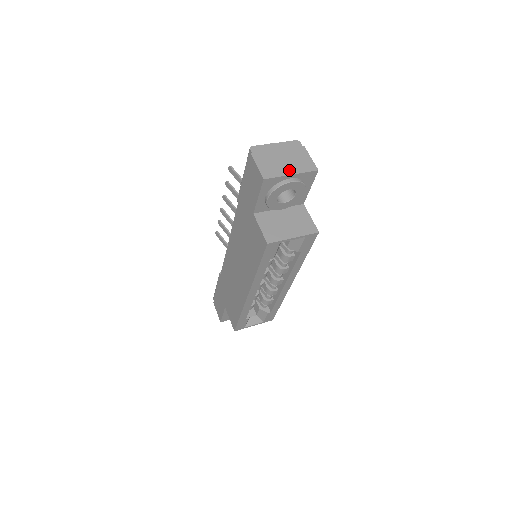
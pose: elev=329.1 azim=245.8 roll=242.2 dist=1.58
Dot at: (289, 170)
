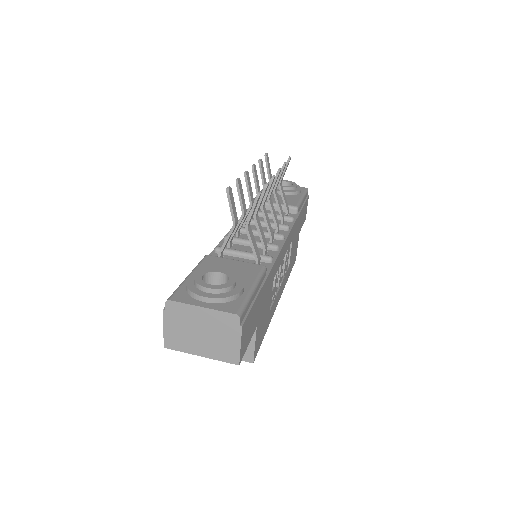
Dot at: (201, 350)
